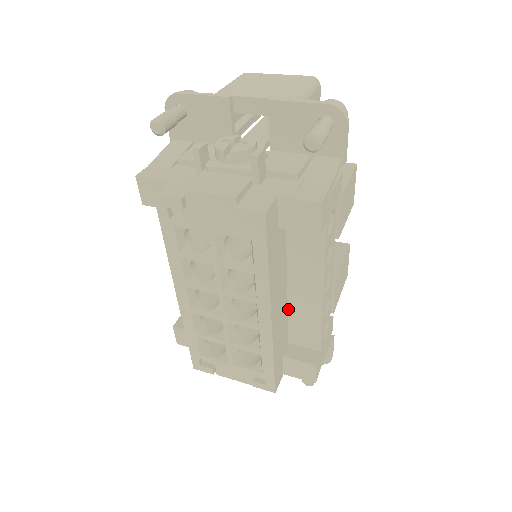
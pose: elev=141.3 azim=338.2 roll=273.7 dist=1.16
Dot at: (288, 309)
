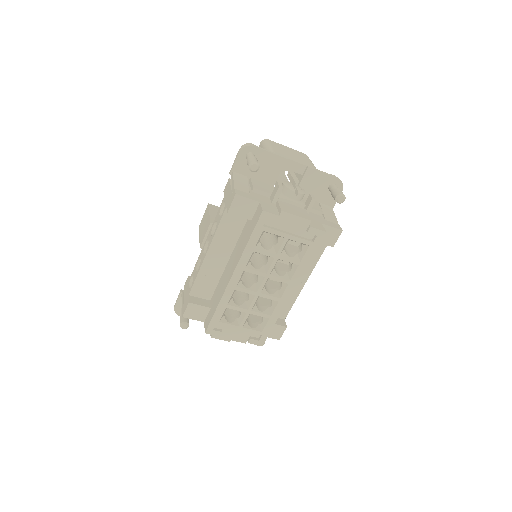
Dot at: occluded
